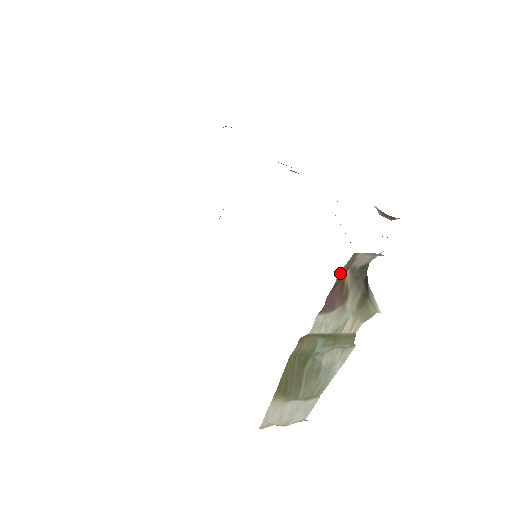
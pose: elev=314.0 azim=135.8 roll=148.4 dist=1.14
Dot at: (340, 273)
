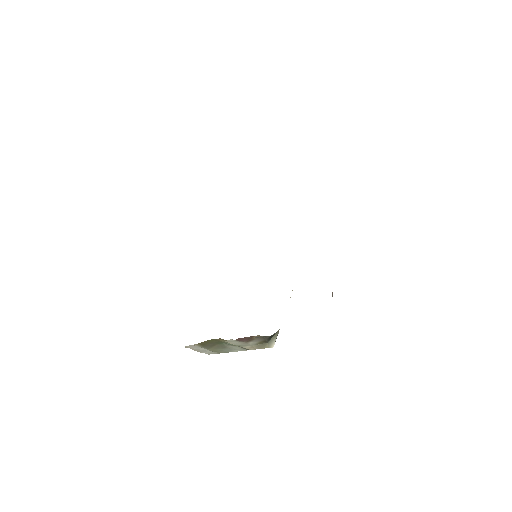
Dot at: (250, 337)
